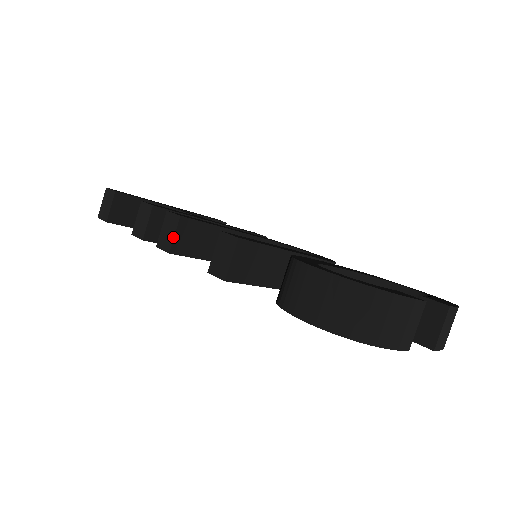
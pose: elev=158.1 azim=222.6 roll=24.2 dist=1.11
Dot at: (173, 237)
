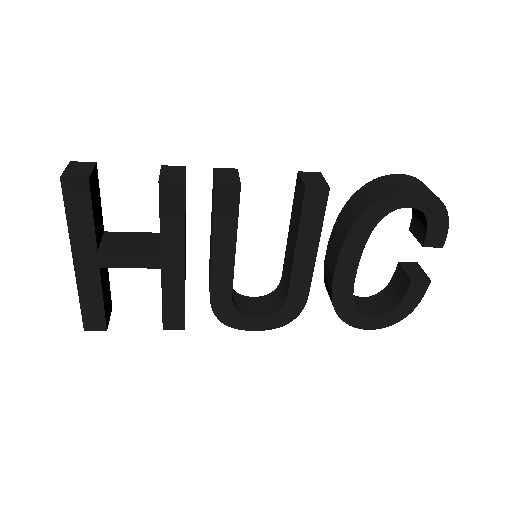
Dot at: (239, 177)
